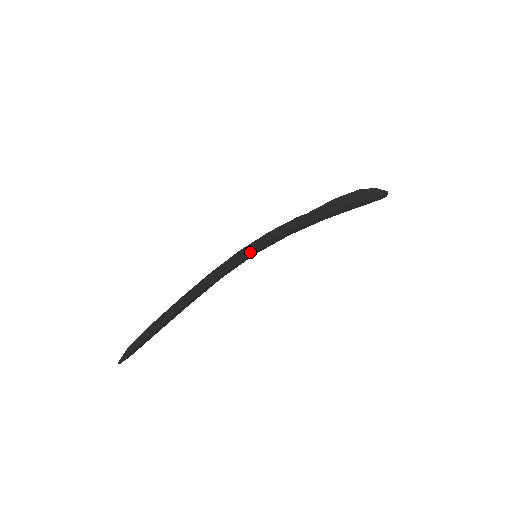
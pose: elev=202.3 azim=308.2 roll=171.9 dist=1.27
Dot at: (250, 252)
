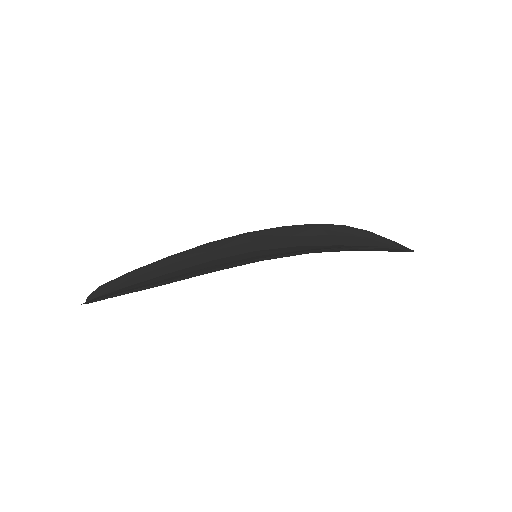
Dot at: occluded
